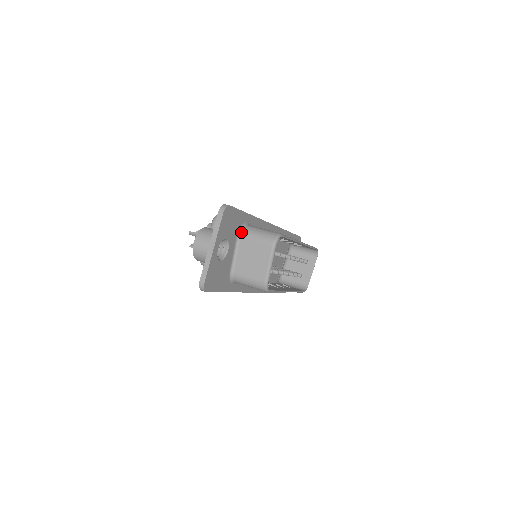
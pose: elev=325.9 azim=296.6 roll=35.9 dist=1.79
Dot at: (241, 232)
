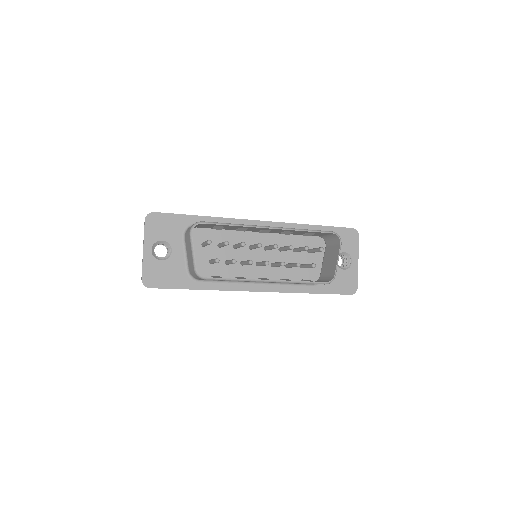
Dot at: (185, 232)
